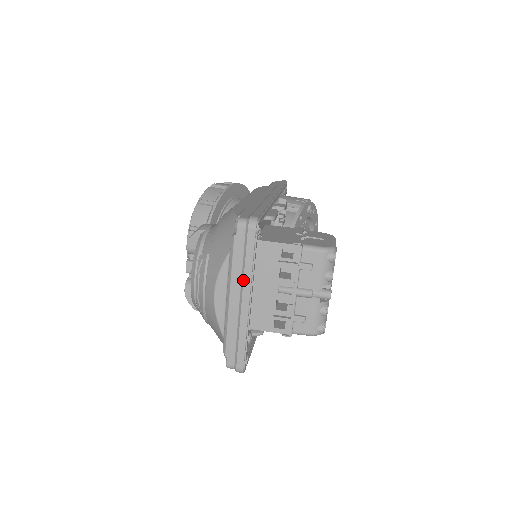
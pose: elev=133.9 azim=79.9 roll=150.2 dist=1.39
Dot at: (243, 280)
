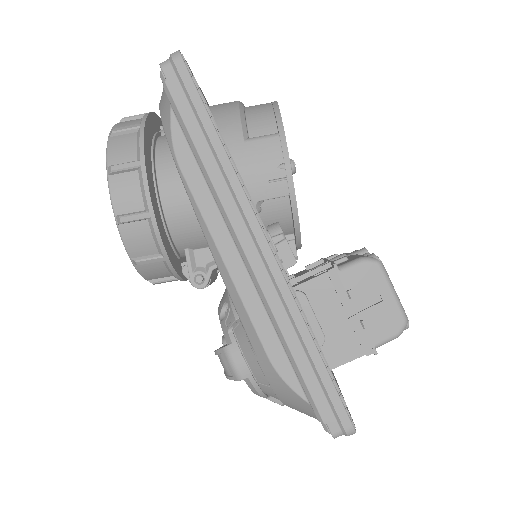
Dot at: occluded
